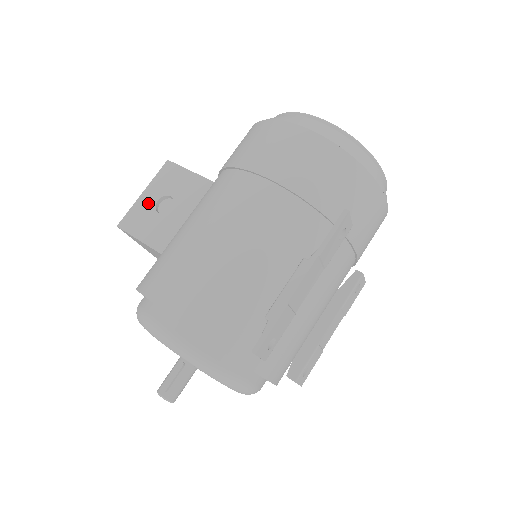
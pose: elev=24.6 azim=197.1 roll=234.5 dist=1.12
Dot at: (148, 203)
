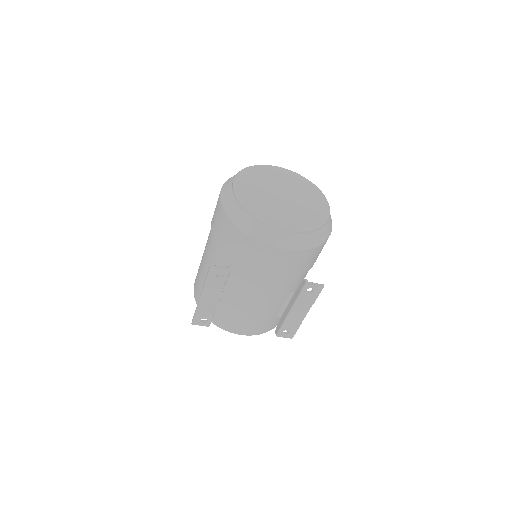
Dot at: occluded
